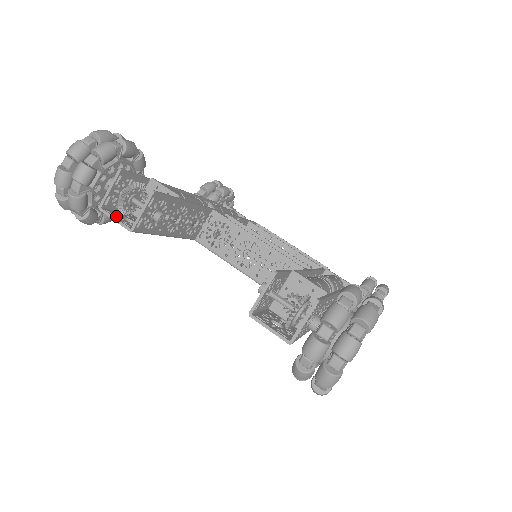
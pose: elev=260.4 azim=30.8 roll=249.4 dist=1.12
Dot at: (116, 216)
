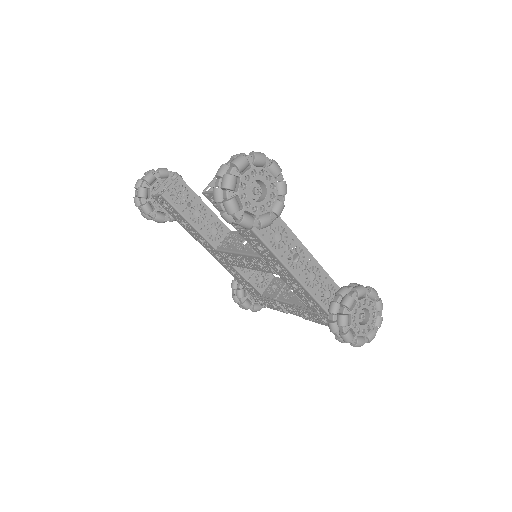
Dot at: occluded
